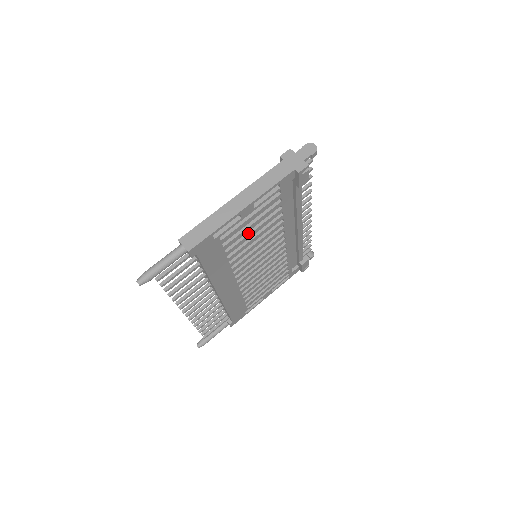
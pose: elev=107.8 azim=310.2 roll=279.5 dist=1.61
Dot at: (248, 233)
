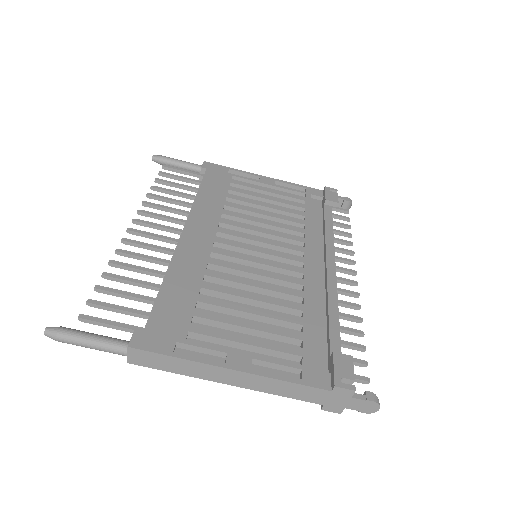
Dot at: occluded
